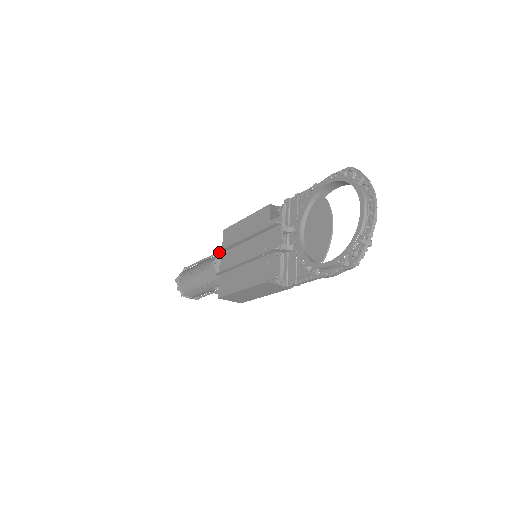
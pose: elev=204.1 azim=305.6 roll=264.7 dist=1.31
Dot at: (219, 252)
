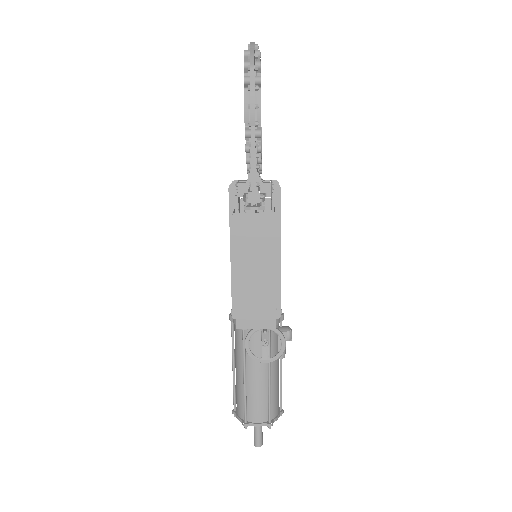
Dot at: occluded
